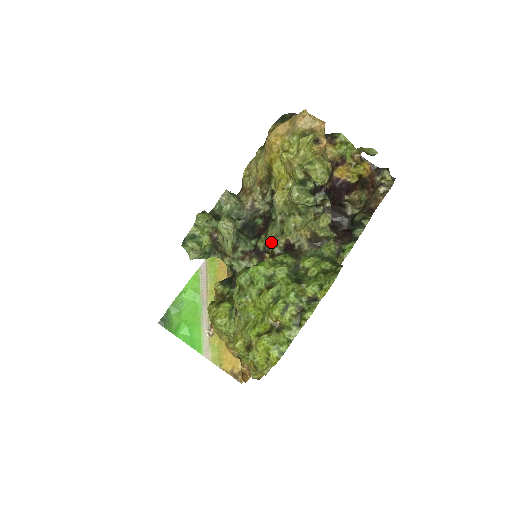
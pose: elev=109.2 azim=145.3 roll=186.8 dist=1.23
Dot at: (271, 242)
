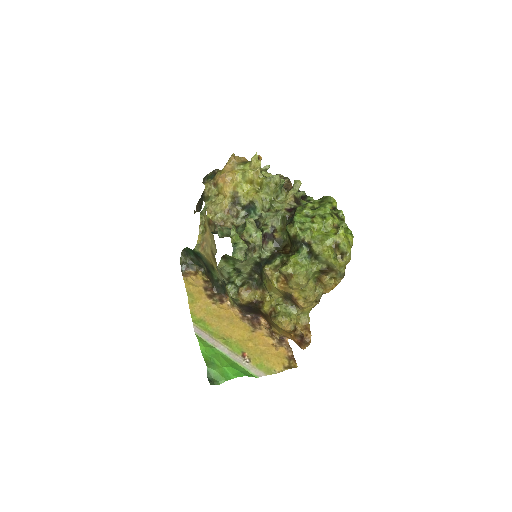
Dot at: (274, 222)
